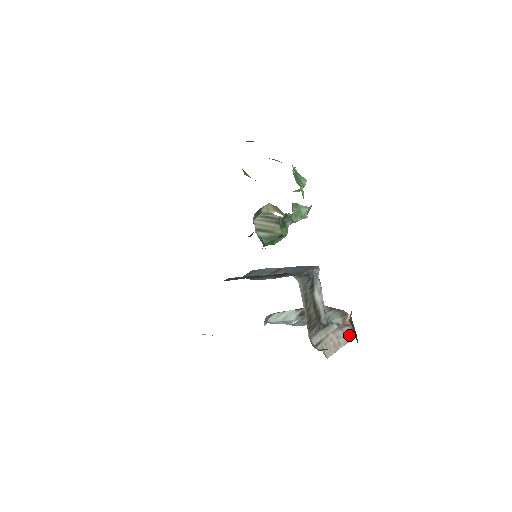
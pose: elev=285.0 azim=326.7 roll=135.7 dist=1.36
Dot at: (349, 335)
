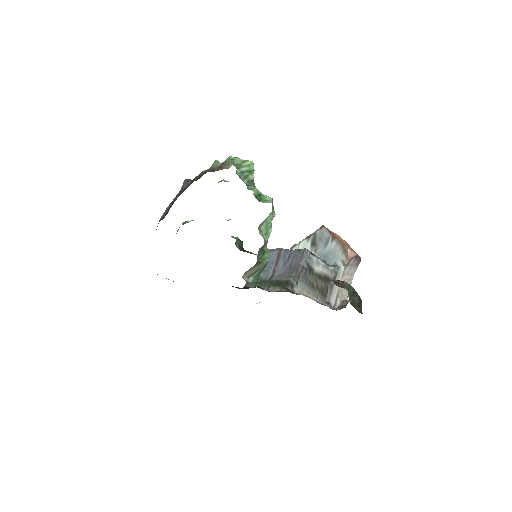
Dot at: (356, 263)
